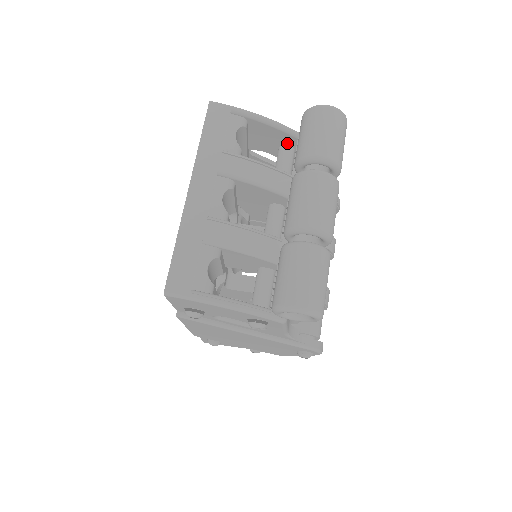
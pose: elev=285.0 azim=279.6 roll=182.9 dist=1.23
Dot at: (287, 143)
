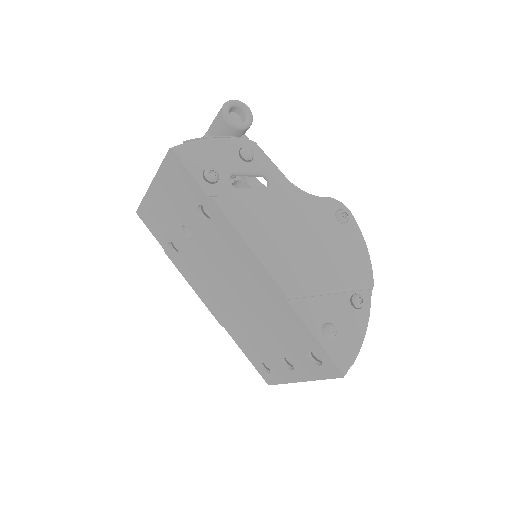
Dot at: occluded
